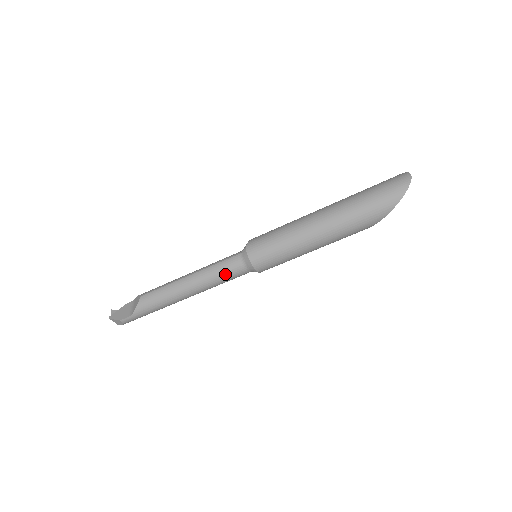
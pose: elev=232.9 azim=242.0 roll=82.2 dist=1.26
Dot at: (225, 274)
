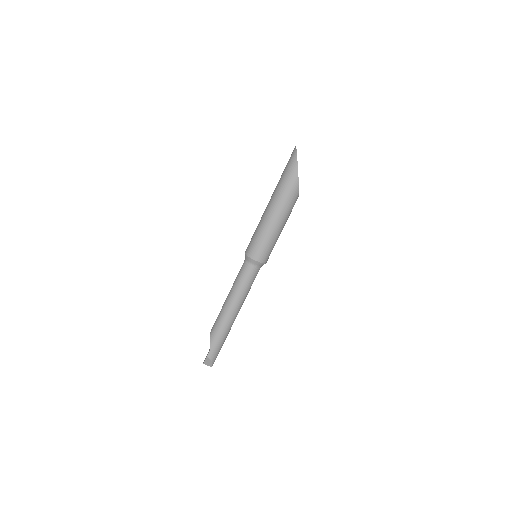
Dot at: (243, 277)
